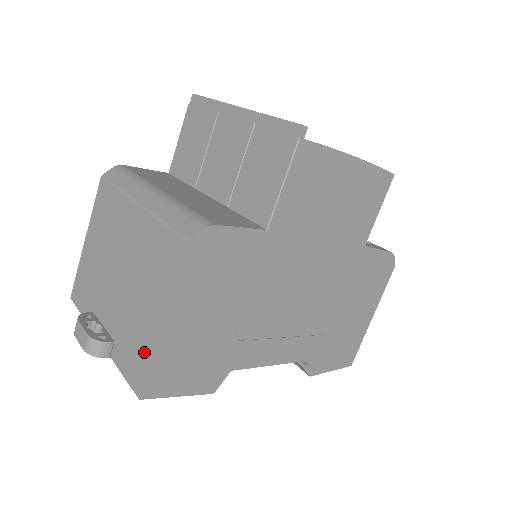
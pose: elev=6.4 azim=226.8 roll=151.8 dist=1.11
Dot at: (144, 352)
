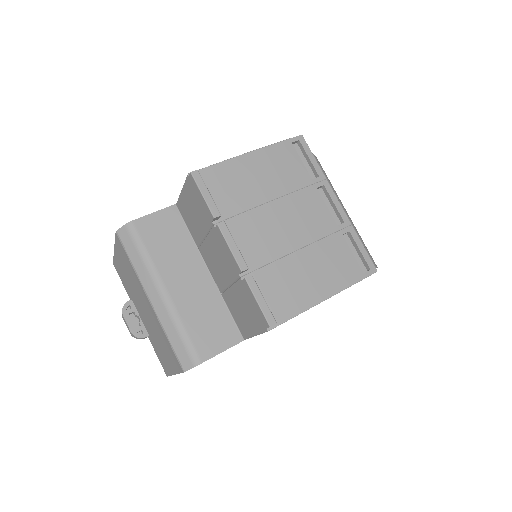
Dot at: (166, 367)
